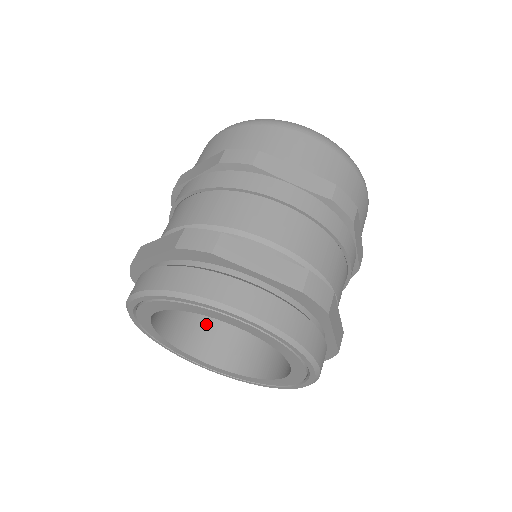
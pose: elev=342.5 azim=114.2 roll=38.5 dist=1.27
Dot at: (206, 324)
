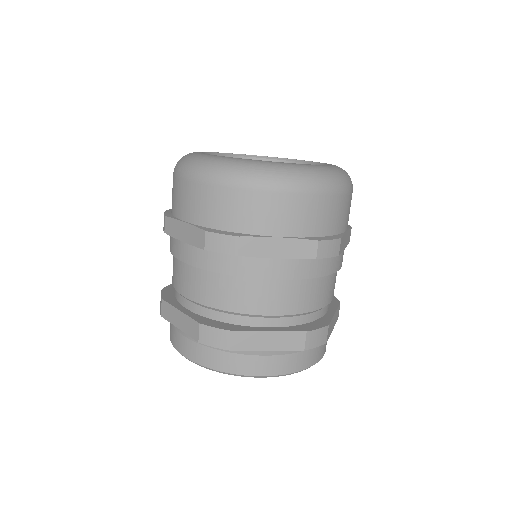
Dot at: occluded
